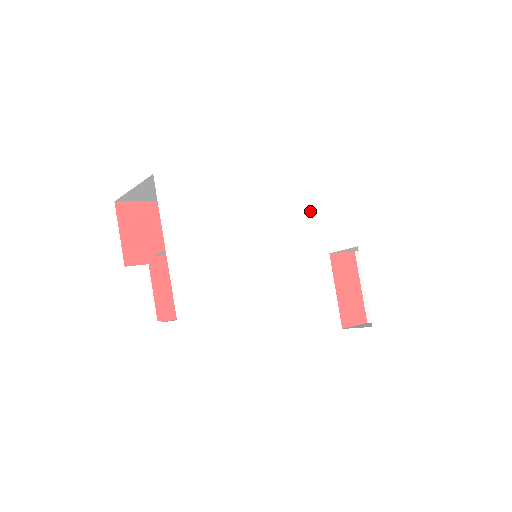
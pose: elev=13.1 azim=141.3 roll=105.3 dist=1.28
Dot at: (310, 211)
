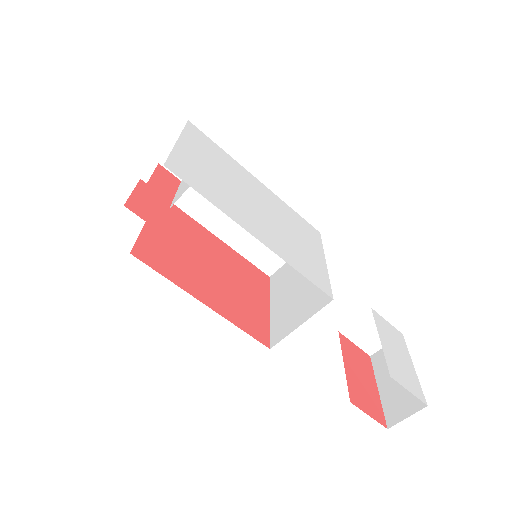
Dot at: (319, 246)
